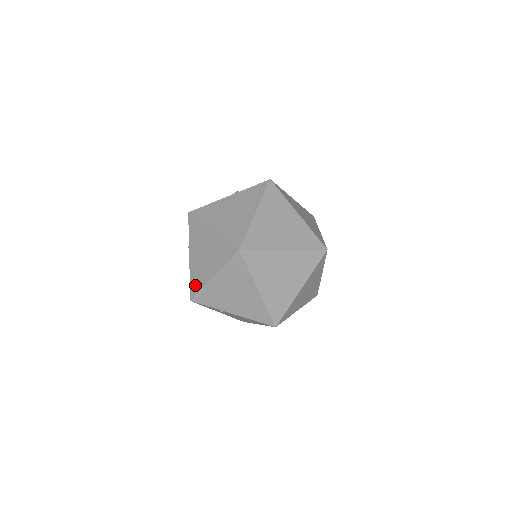
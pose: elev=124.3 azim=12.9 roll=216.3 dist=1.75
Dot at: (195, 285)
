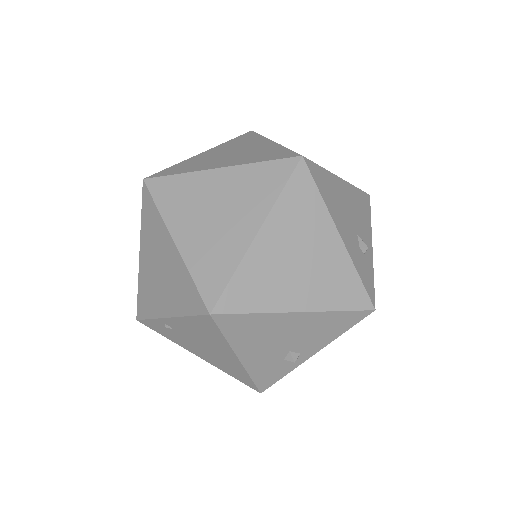
Dot at: occluded
